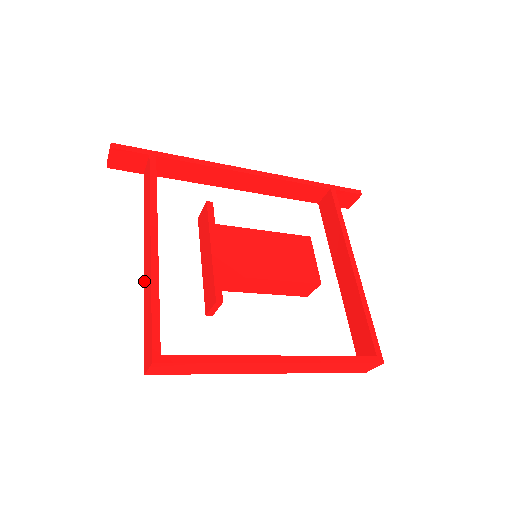
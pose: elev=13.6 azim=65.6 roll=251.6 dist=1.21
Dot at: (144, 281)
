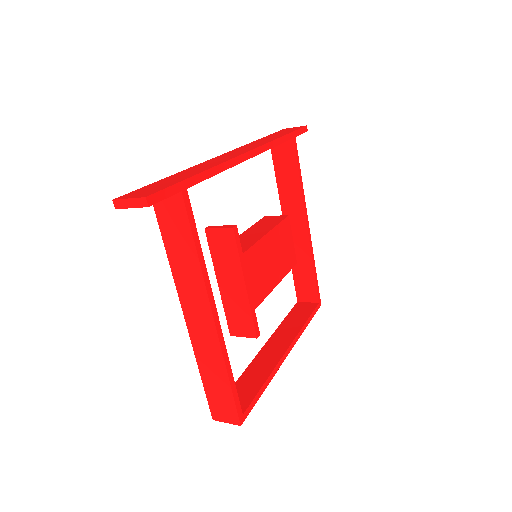
Dot at: (193, 341)
